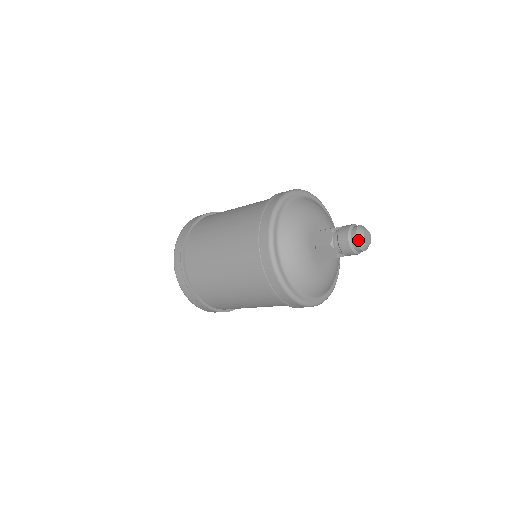
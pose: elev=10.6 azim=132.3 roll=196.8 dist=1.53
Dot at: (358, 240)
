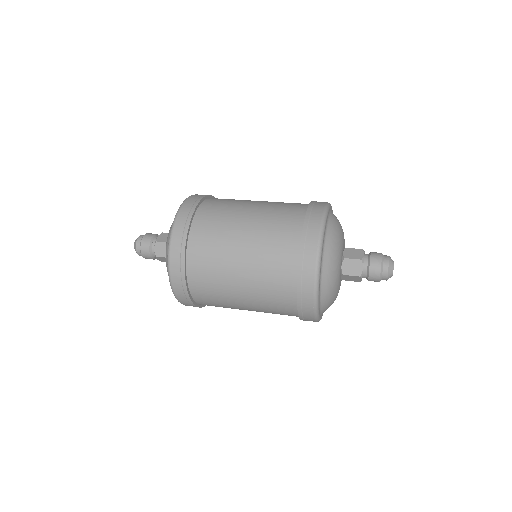
Dot at: (389, 276)
